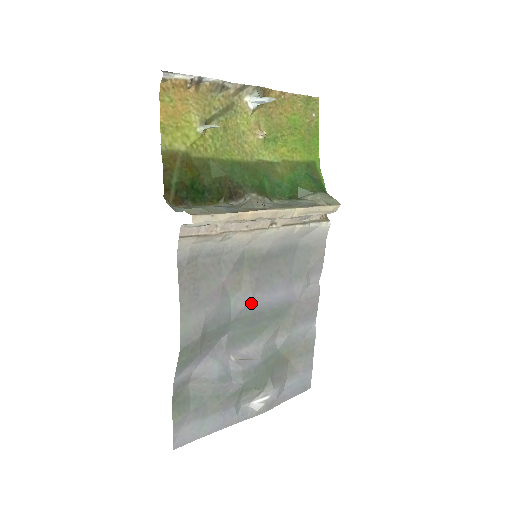
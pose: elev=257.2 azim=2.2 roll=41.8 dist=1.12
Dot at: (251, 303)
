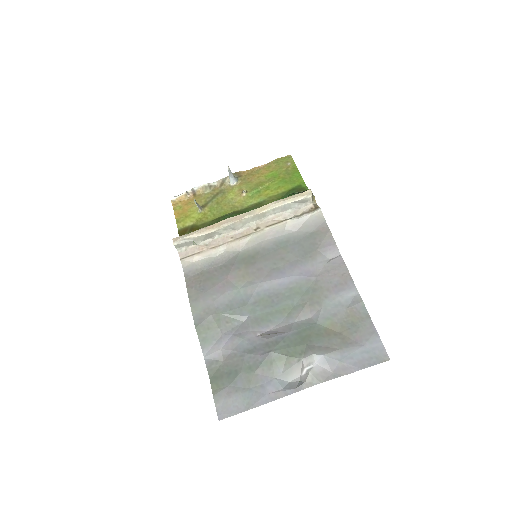
Dot at: (261, 288)
